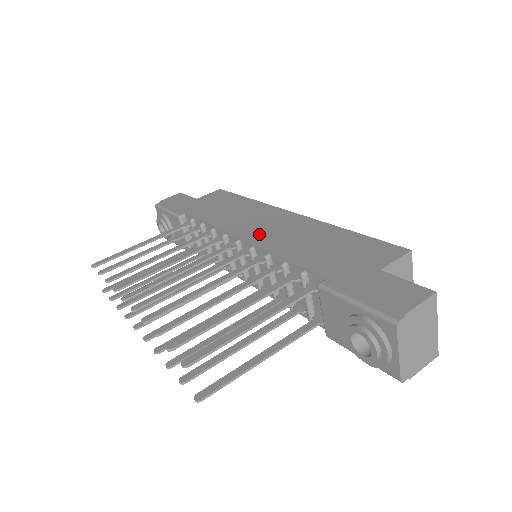
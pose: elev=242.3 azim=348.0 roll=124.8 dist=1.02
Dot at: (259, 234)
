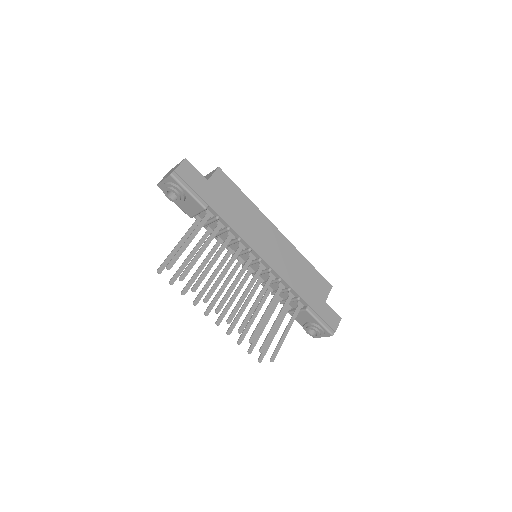
Dot at: (272, 257)
